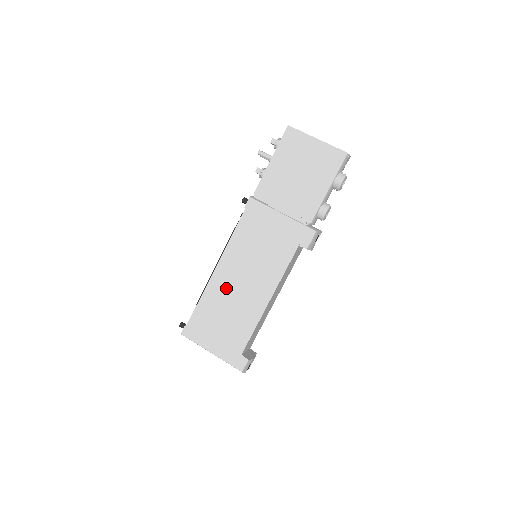
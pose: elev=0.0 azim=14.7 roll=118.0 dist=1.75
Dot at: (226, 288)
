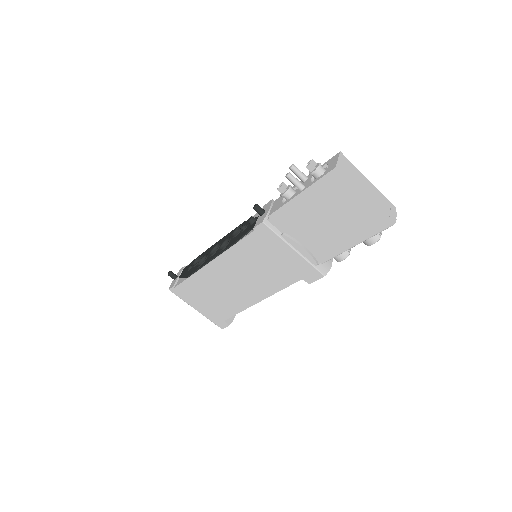
Dot at: (219, 279)
